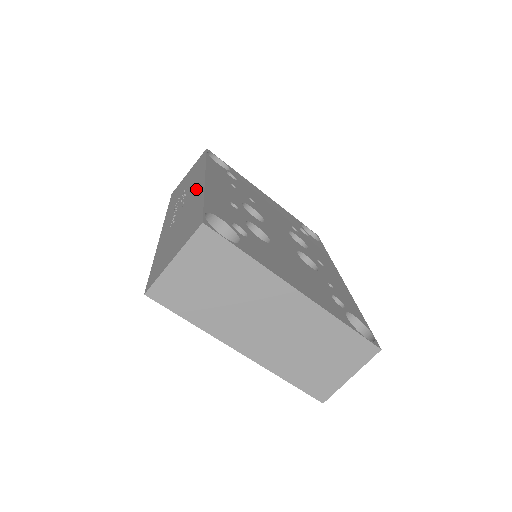
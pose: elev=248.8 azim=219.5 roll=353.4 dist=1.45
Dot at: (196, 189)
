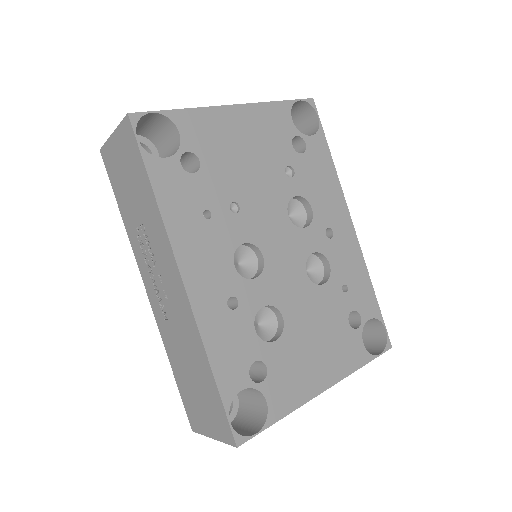
Dot at: (179, 298)
